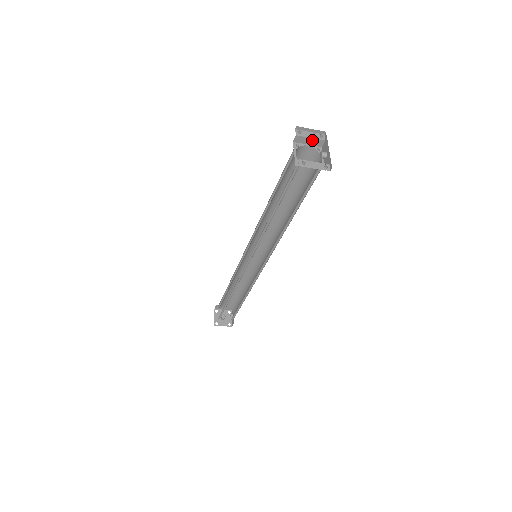
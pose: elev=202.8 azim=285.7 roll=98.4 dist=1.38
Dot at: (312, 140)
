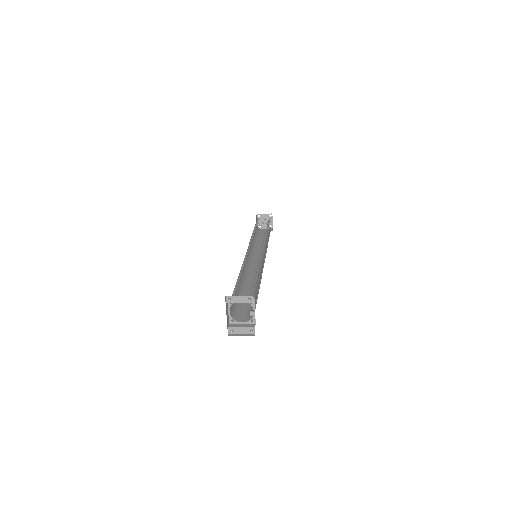
Dot at: (242, 301)
